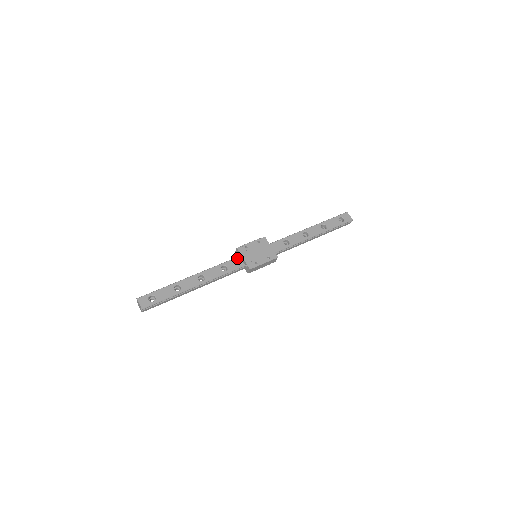
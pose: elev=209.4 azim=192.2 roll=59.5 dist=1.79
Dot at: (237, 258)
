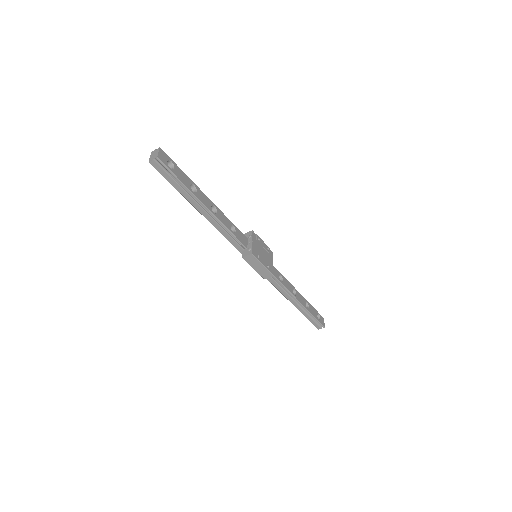
Dot at: (246, 237)
